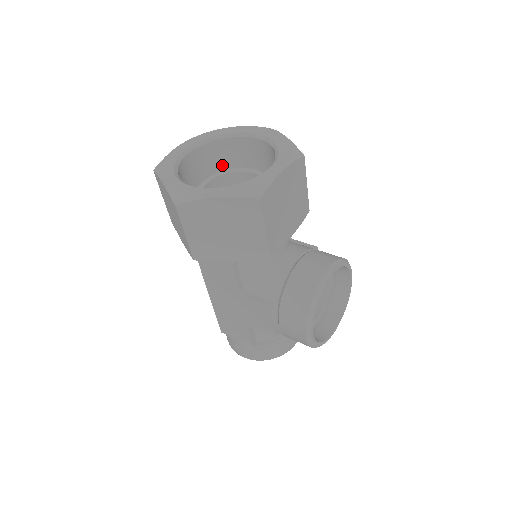
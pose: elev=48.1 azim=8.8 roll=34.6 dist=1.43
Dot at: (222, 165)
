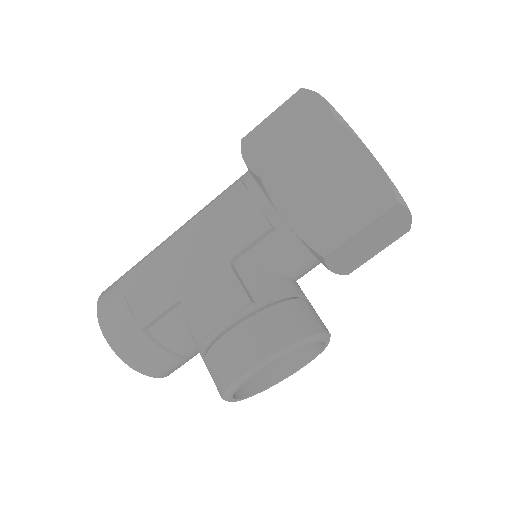
Dot at: occluded
